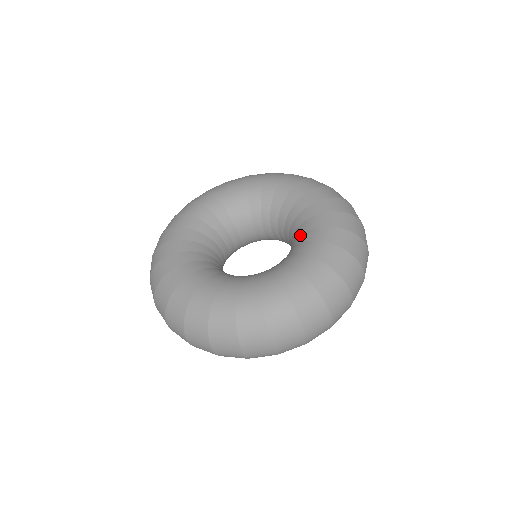
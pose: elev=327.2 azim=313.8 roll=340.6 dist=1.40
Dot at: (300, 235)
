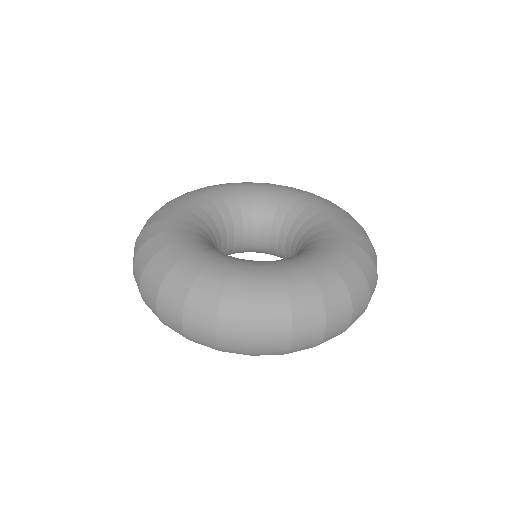
Dot at: occluded
